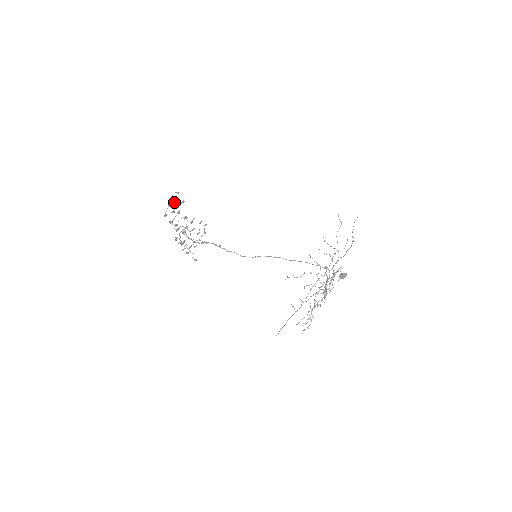
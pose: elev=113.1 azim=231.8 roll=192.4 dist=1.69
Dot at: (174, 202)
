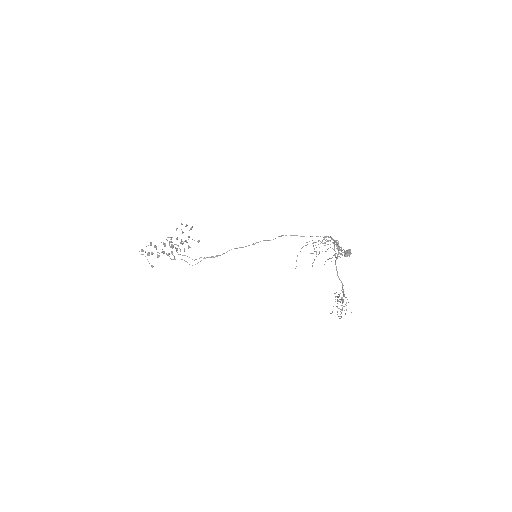
Dot at: (147, 254)
